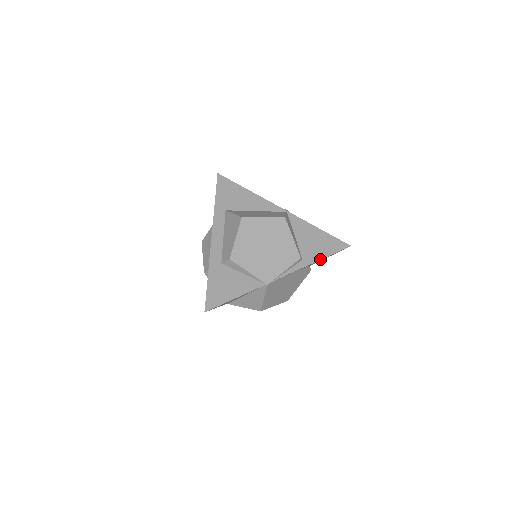
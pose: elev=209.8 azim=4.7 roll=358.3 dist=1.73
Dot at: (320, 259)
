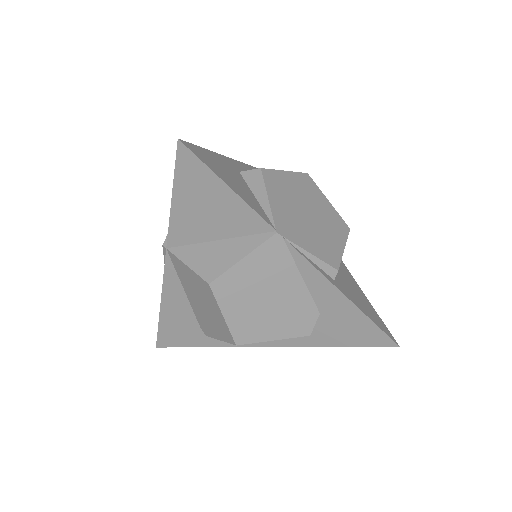
Dot at: (356, 305)
